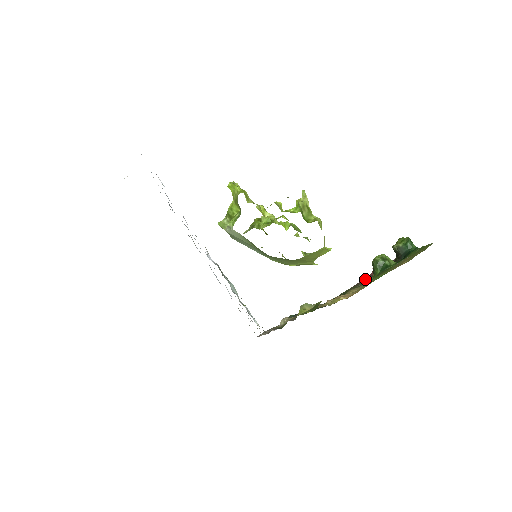
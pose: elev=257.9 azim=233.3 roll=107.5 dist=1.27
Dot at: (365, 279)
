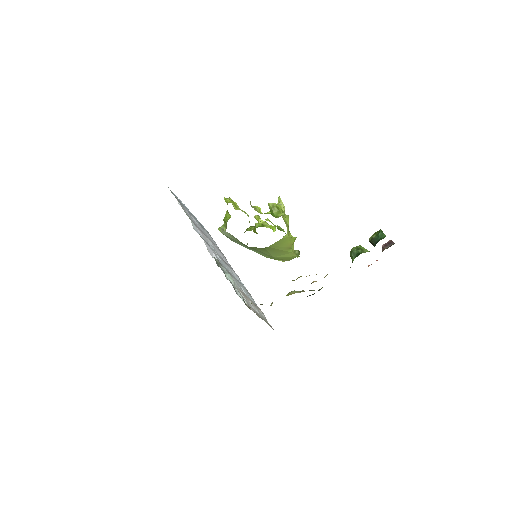
Dot at: occluded
